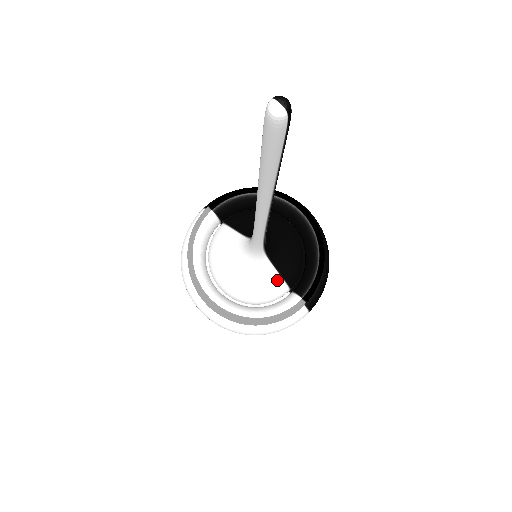
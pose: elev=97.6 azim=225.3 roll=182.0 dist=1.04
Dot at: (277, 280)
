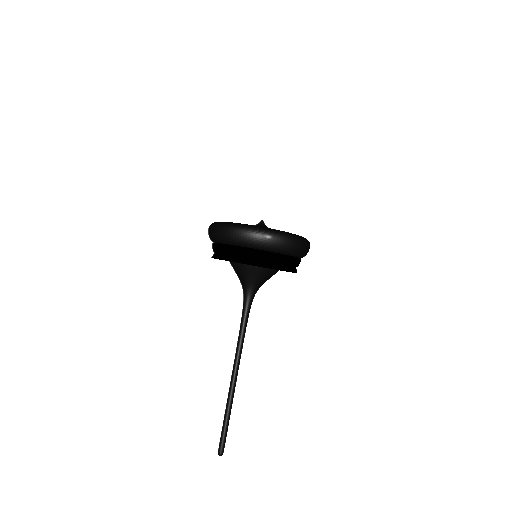
Dot at: occluded
